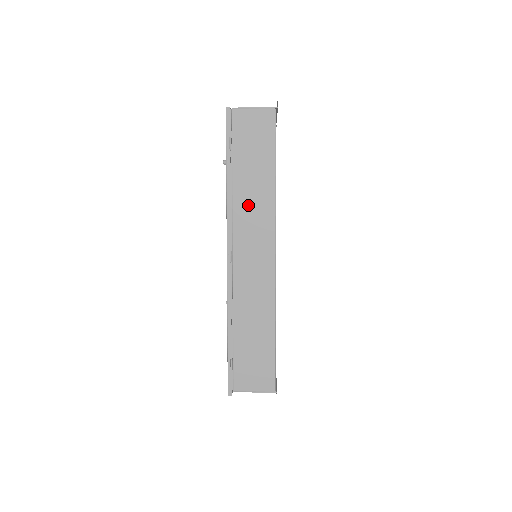
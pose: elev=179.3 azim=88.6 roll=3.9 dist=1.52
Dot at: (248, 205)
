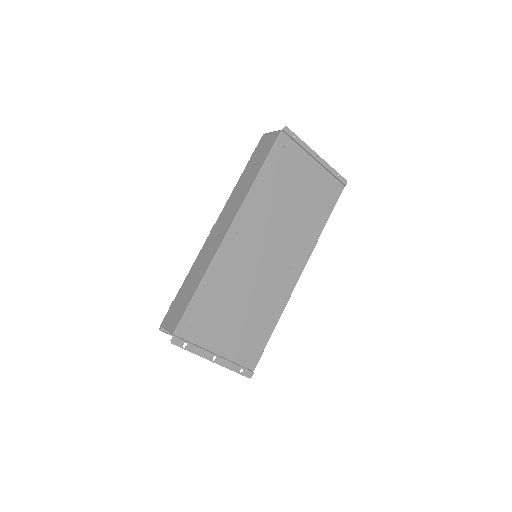
Dot at: (237, 194)
